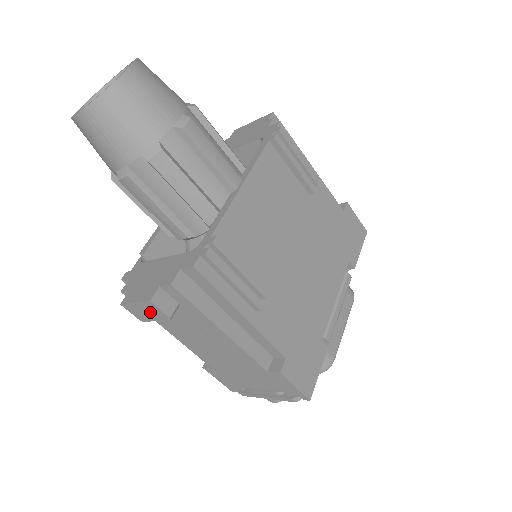
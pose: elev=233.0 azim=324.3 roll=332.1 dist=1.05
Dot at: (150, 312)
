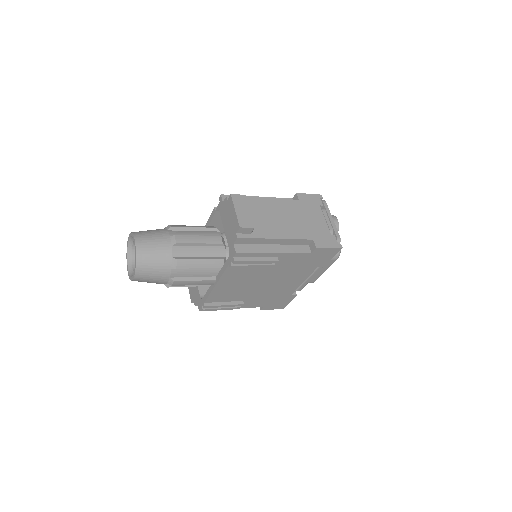
Dot at: occluded
